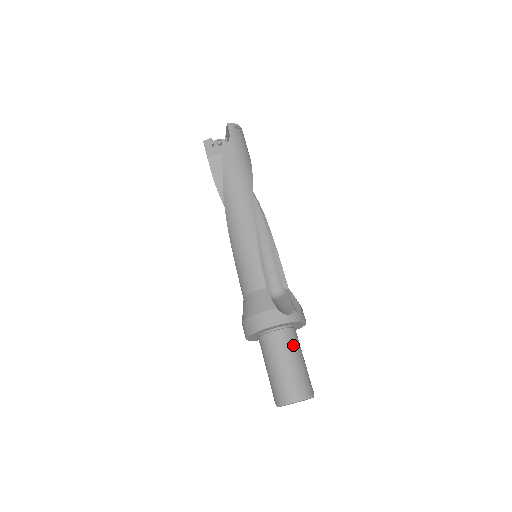
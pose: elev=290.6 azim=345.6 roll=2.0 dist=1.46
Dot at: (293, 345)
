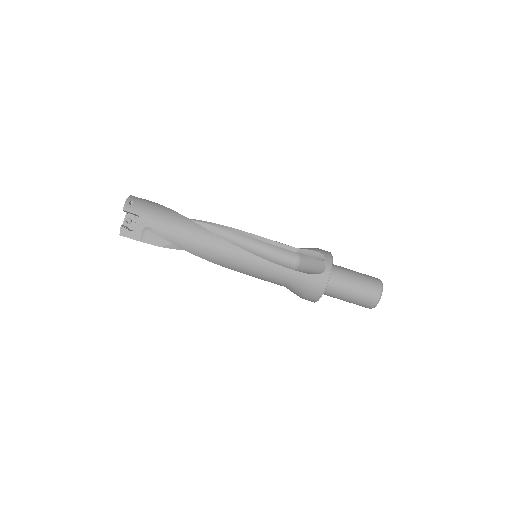
Dot at: (344, 276)
